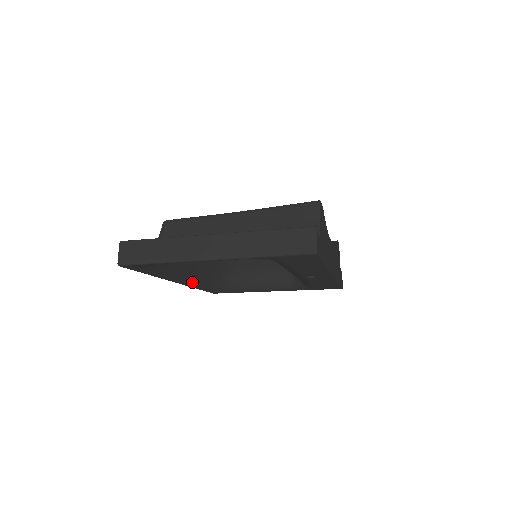
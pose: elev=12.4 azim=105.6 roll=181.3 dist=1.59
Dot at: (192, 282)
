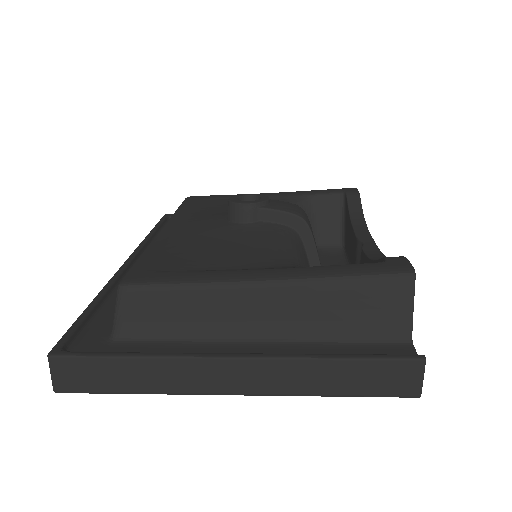
Dot at: occluded
